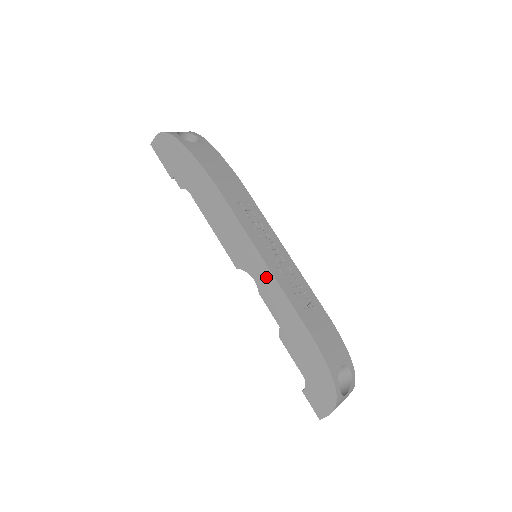
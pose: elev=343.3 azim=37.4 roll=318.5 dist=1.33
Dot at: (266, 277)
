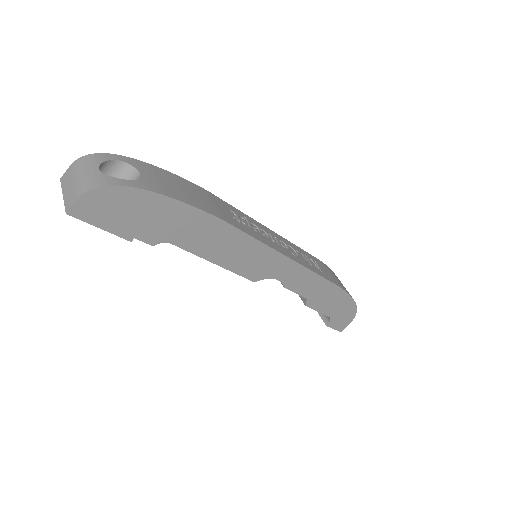
Dot at: (293, 271)
